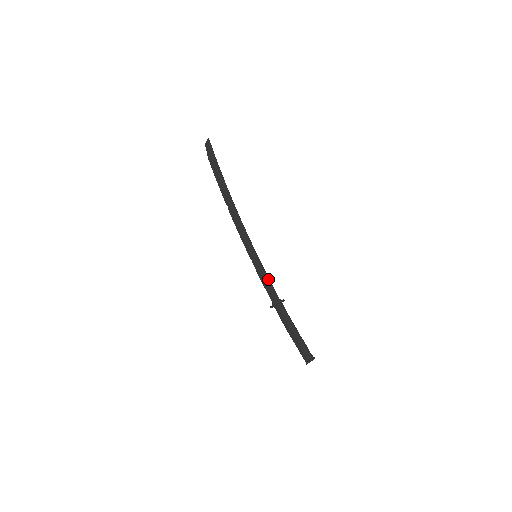
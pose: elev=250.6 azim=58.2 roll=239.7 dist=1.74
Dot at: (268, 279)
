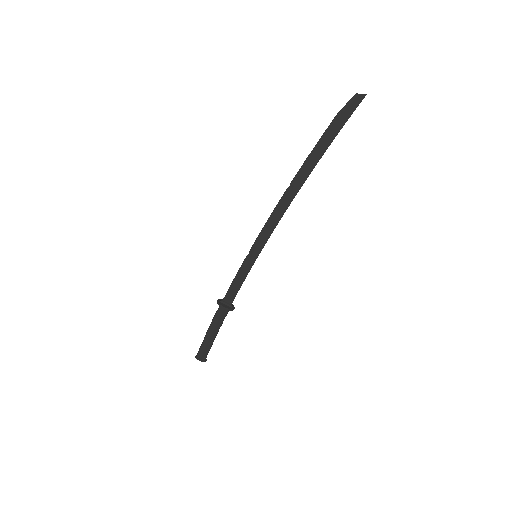
Dot at: (242, 283)
